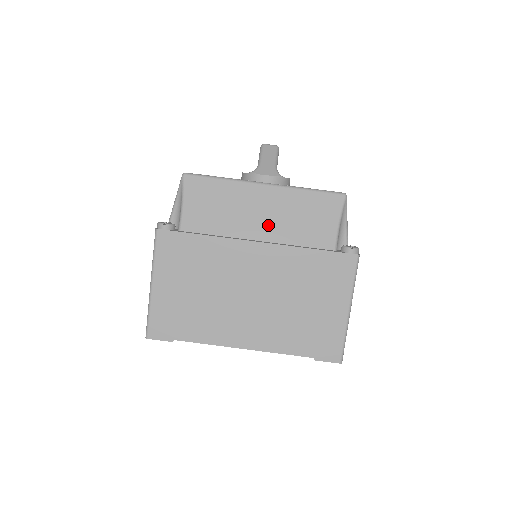
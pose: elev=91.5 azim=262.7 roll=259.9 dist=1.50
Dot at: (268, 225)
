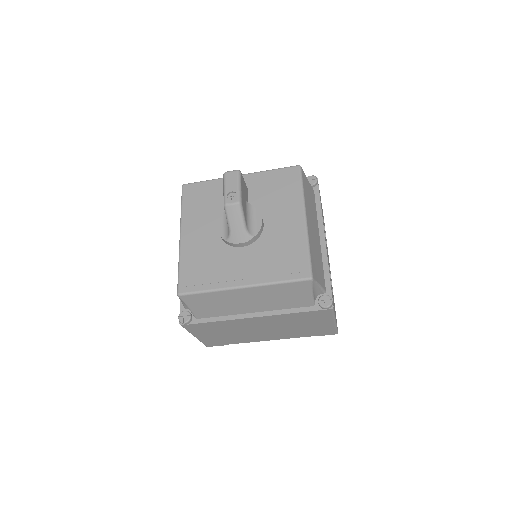
Dot at: (257, 305)
